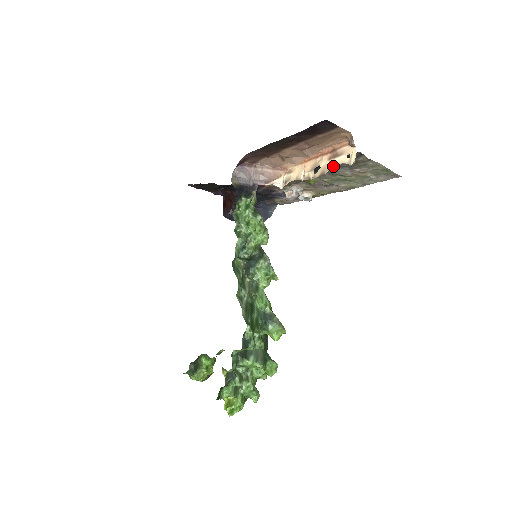
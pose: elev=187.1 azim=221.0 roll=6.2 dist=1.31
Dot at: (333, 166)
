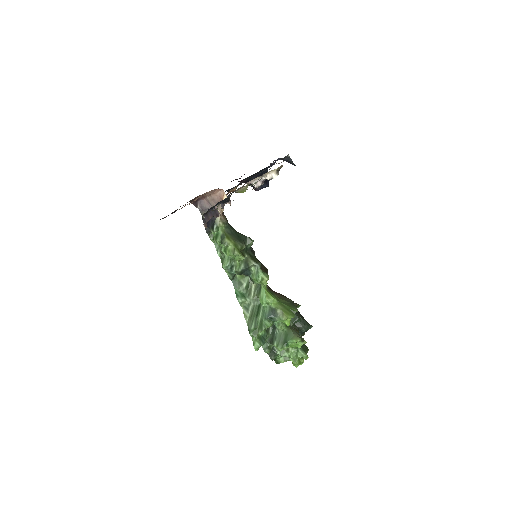
Dot at: (211, 217)
